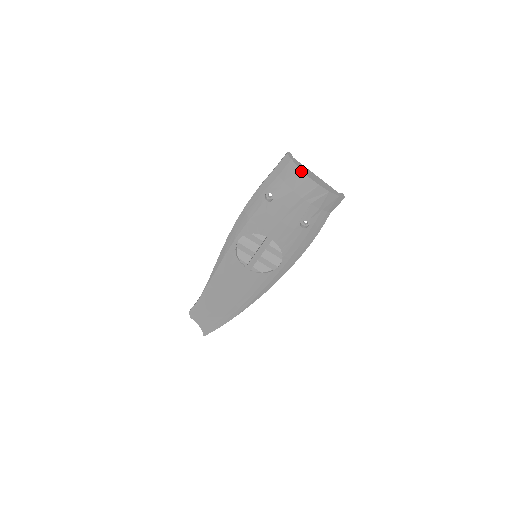
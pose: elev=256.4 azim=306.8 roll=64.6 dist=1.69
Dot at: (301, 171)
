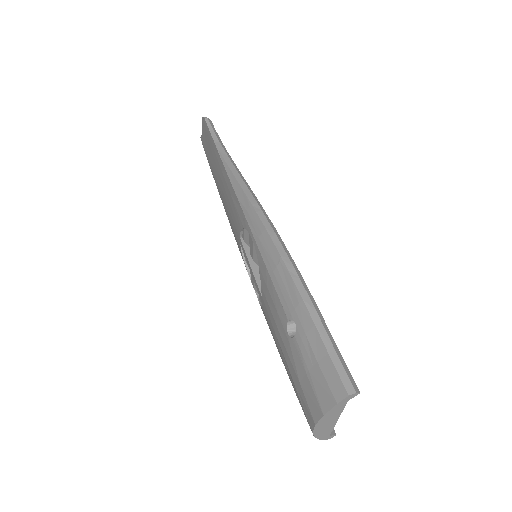
Dot at: (321, 416)
